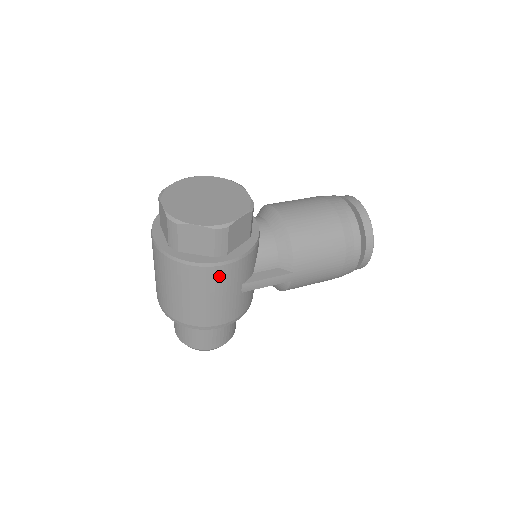
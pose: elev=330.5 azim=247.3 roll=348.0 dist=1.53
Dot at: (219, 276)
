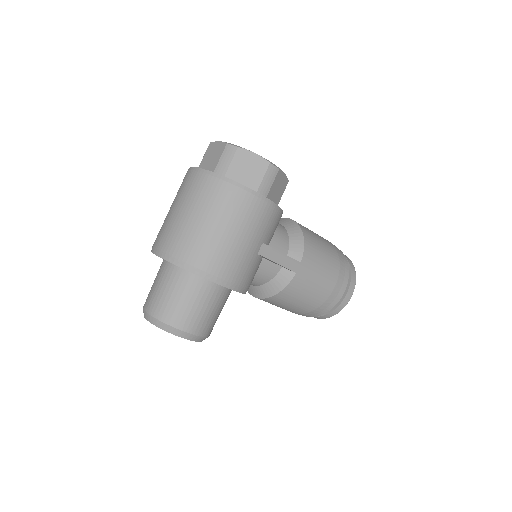
Dot at: (255, 212)
